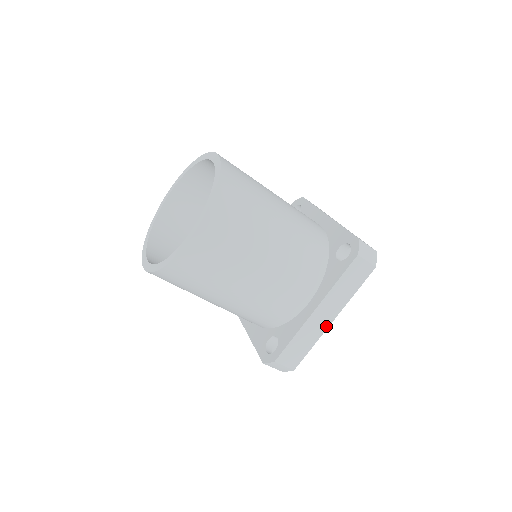
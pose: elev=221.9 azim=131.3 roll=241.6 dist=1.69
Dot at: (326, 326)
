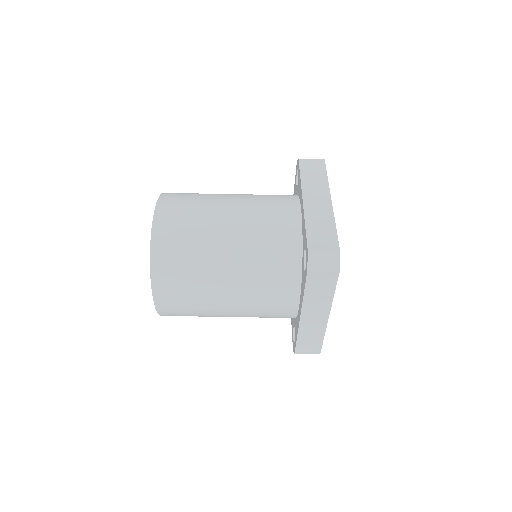
Dot at: (324, 323)
